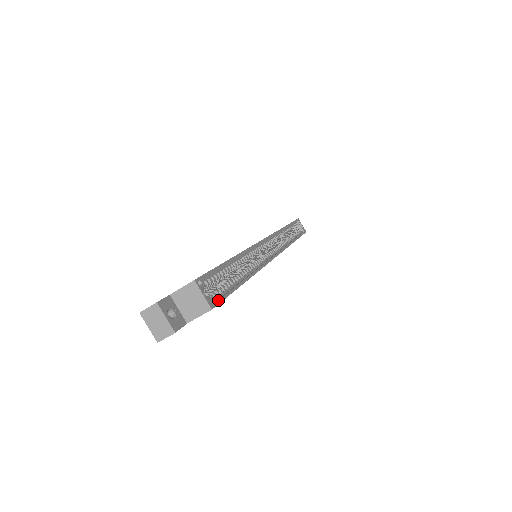
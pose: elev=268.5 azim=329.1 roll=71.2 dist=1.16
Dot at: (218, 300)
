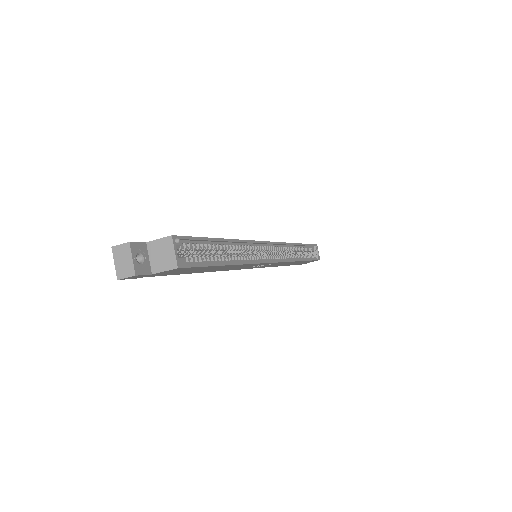
Dot at: (189, 264)
